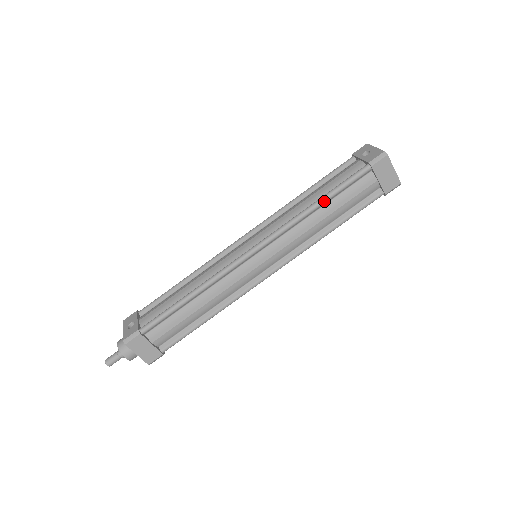
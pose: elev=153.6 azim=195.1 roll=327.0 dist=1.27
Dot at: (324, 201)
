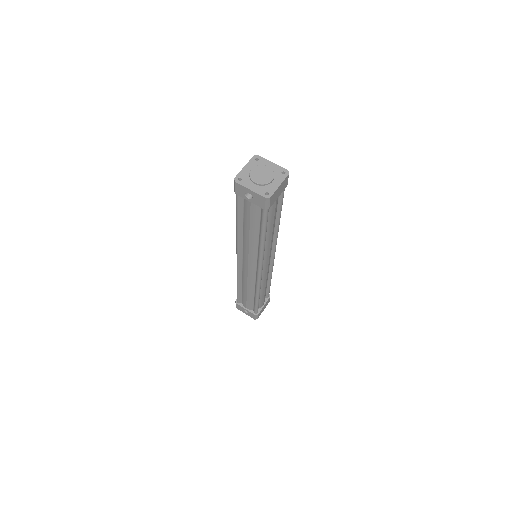
Dot at: (265, 237)
